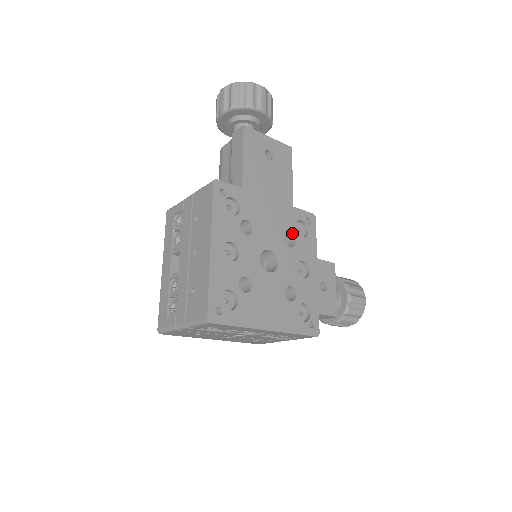
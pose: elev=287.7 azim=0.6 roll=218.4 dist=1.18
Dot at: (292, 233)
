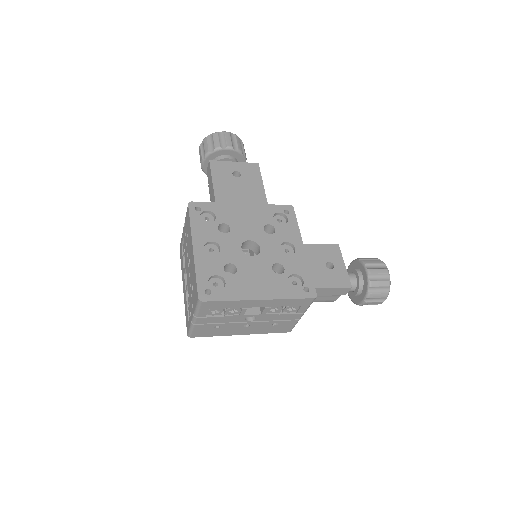
Dot at: (271, 224)
